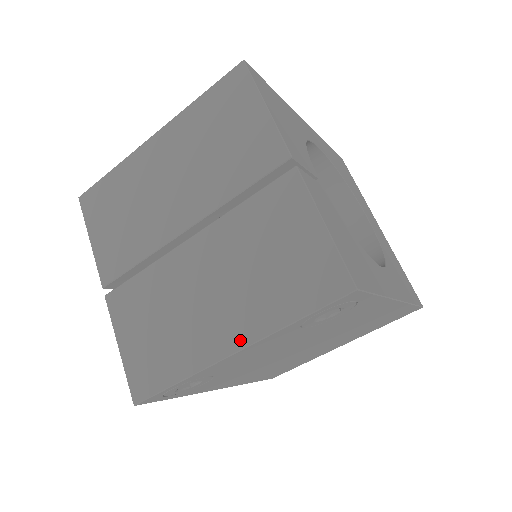
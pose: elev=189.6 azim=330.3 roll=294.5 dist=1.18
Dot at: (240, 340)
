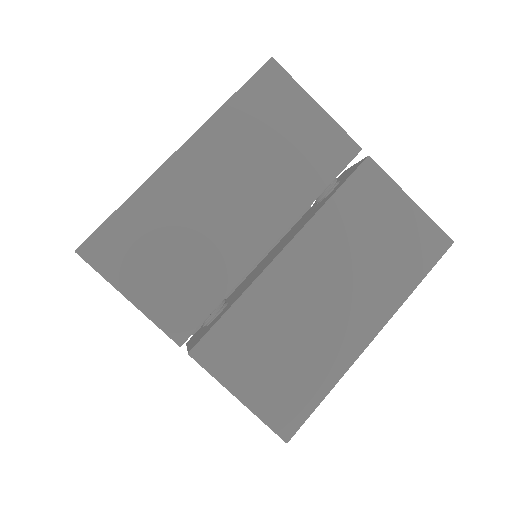
Dot at: (377, 322)
